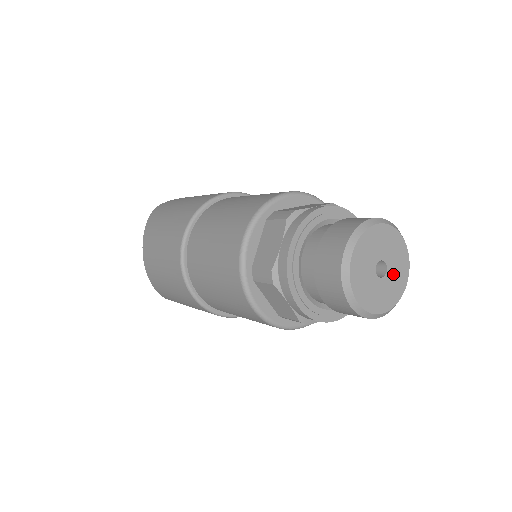
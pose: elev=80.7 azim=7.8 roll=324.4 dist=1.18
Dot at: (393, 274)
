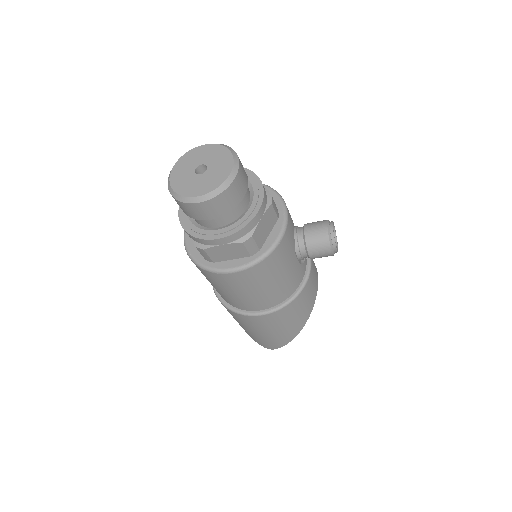
Dot at: (213, 172)
